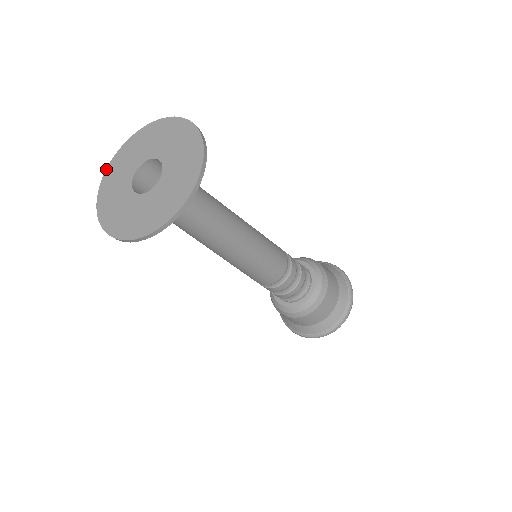
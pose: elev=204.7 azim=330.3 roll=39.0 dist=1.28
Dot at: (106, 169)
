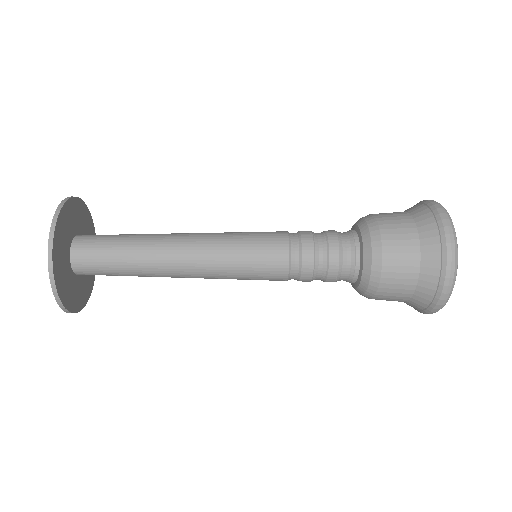
Dot at: occluded
